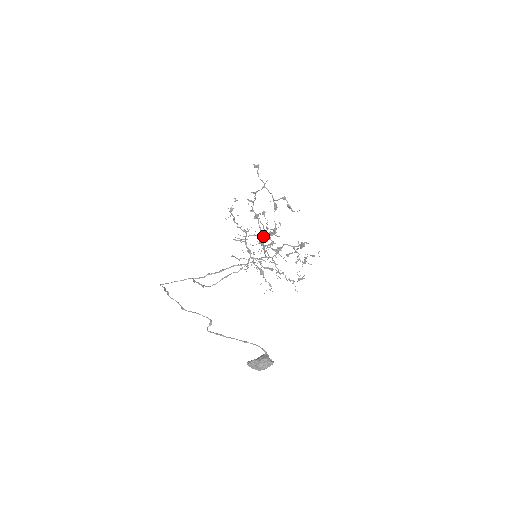
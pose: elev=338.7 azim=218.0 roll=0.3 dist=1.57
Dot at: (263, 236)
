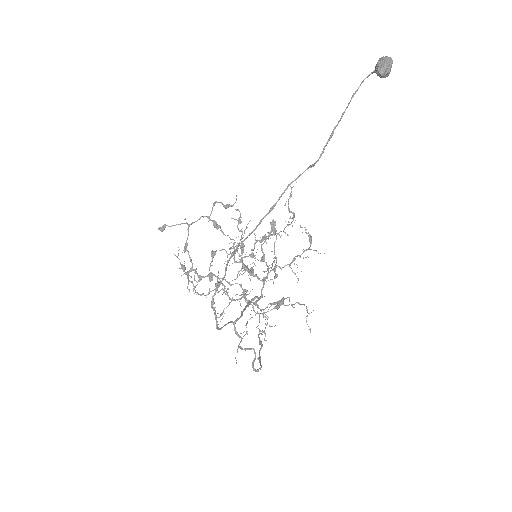
Dot at: occluded
